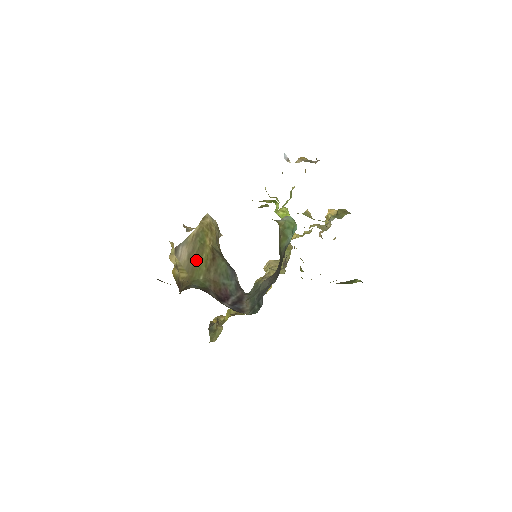
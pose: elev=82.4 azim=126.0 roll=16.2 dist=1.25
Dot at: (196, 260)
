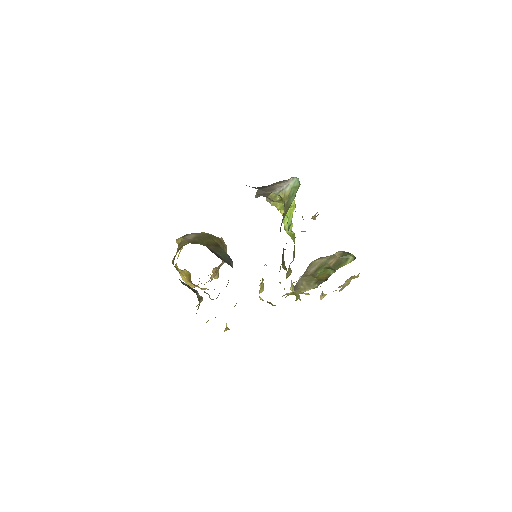
Dot at: (200, 239)
